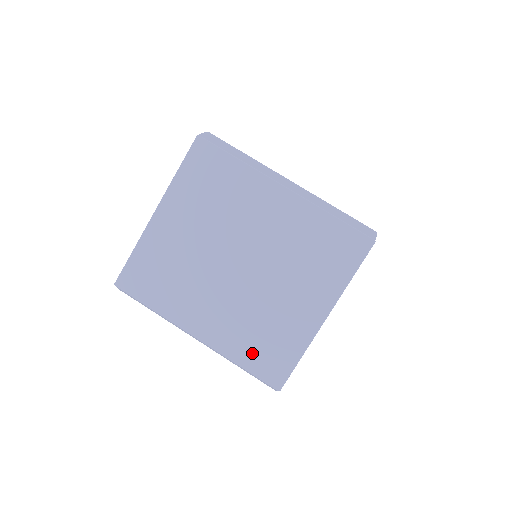
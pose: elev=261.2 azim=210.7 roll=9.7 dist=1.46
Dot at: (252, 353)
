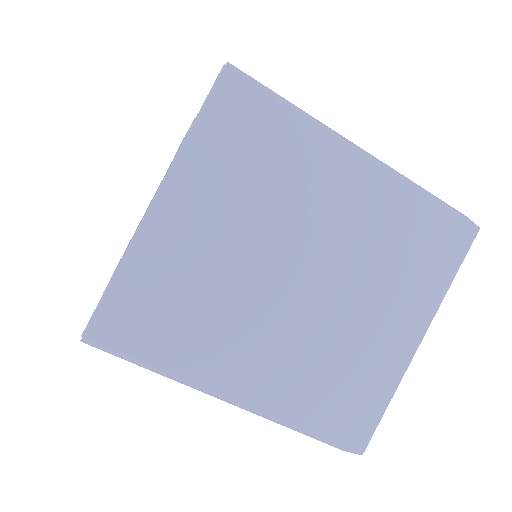
Dot at: (323, 409)
